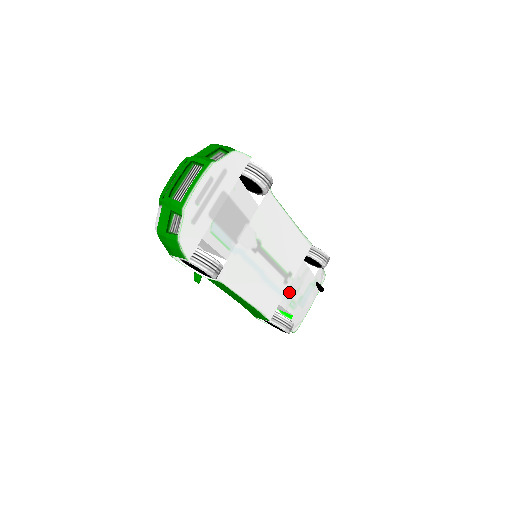
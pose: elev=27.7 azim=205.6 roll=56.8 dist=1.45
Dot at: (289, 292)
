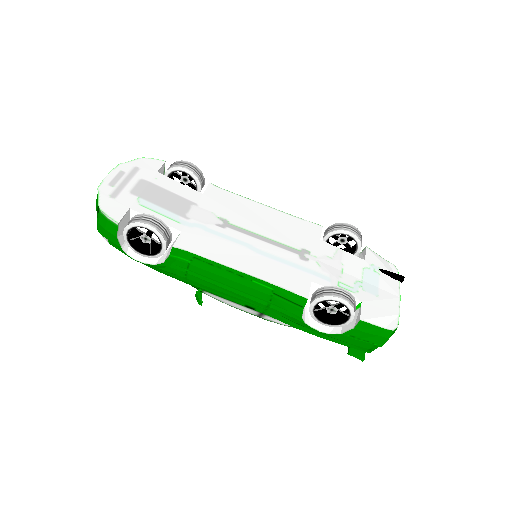
Dot at: (322, 271)
